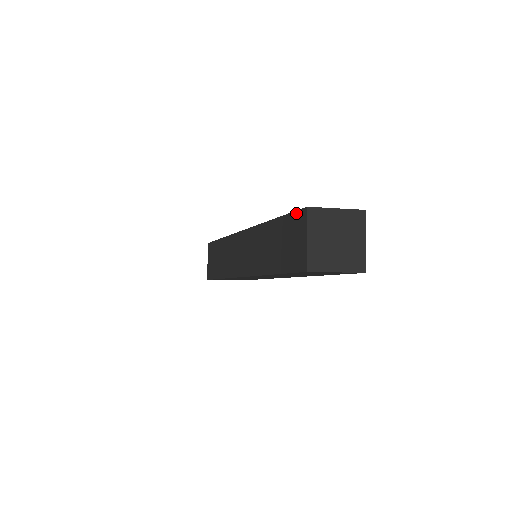
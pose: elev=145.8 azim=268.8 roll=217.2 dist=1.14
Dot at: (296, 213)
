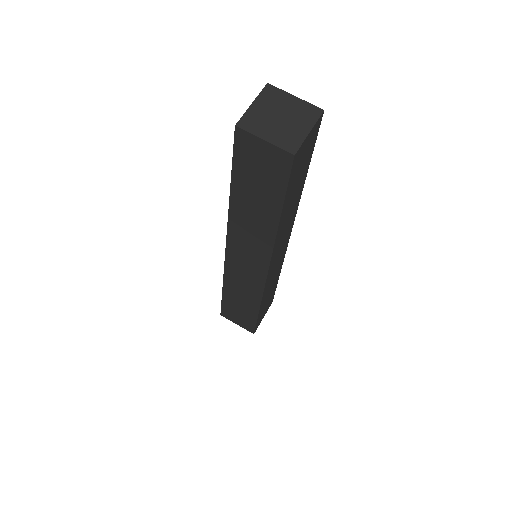
Dot at: occluded
